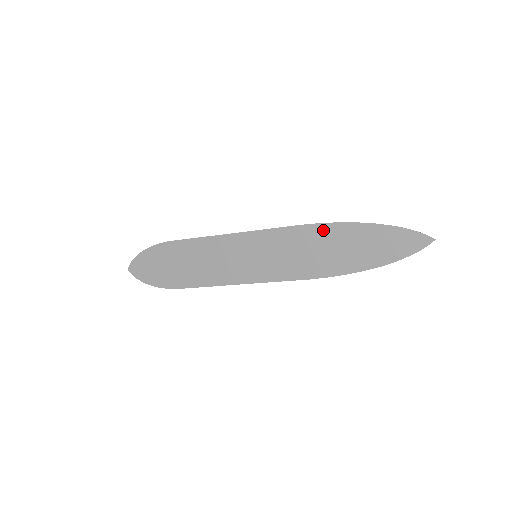
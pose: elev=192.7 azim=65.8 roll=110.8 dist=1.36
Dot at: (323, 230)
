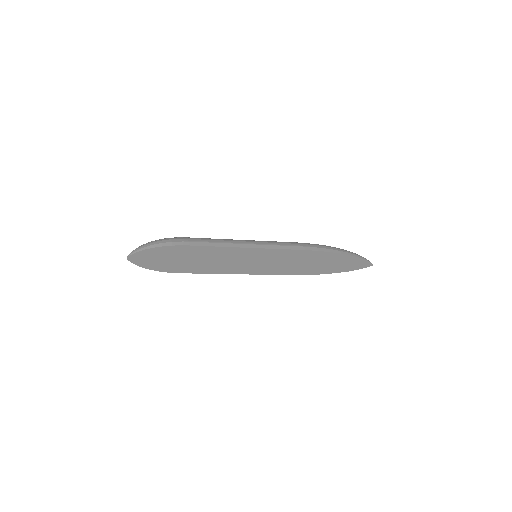
Dot at: (317, 254)
